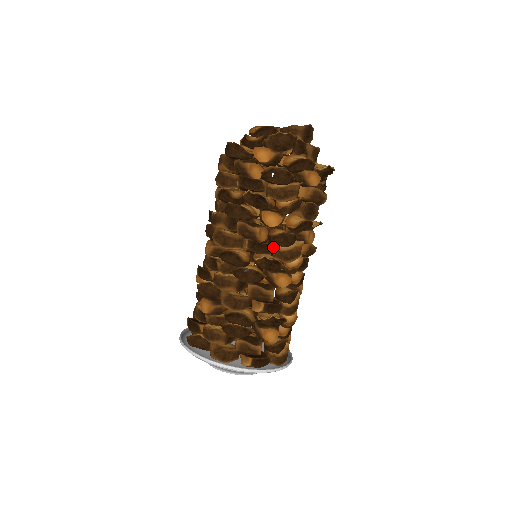
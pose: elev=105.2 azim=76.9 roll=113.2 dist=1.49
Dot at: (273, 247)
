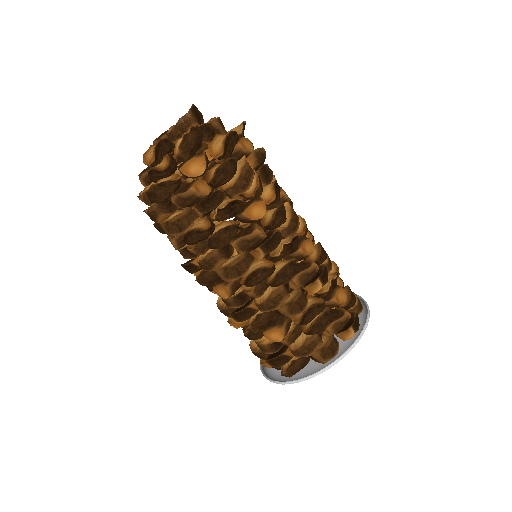
Dot at: occluded
